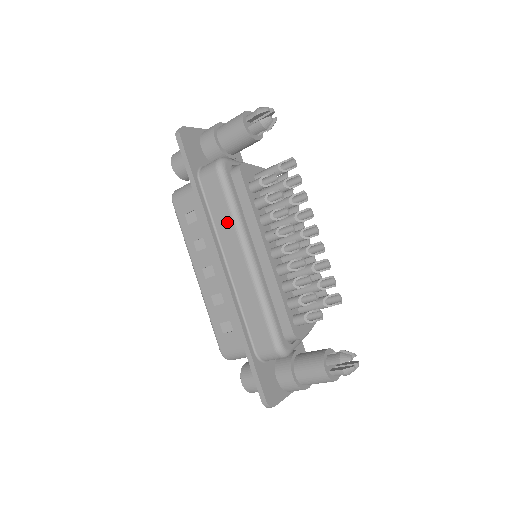
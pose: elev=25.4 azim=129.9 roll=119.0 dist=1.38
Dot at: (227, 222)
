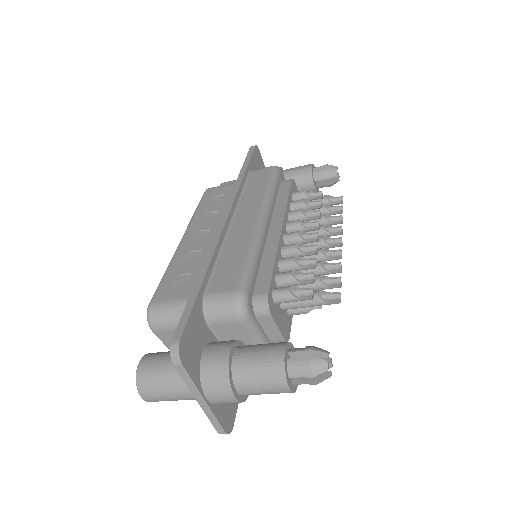
Dot at: (258, 194)
